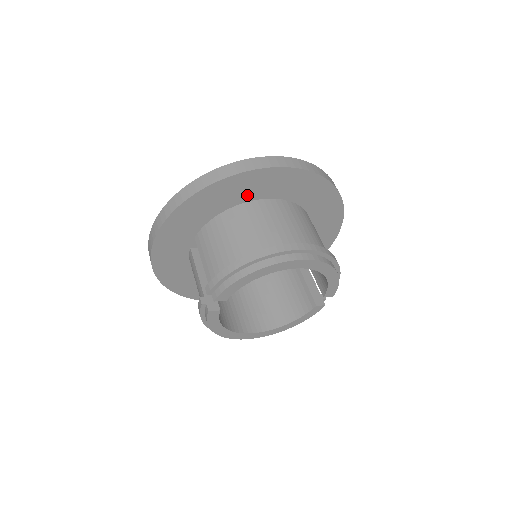
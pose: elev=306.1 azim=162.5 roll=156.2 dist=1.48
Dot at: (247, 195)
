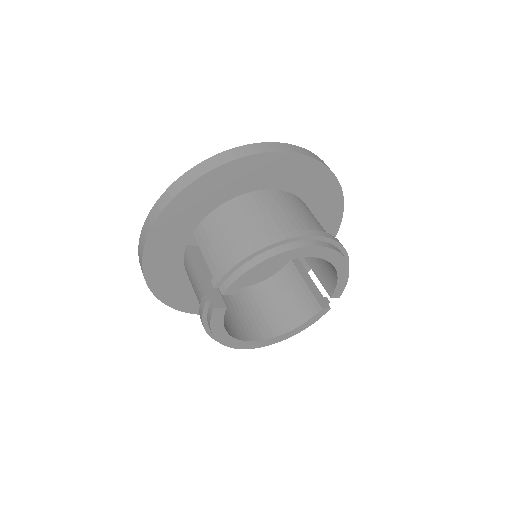
Dot at: (253, 183)
